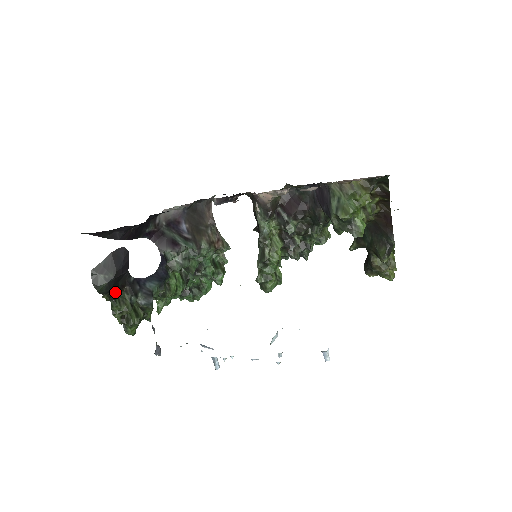
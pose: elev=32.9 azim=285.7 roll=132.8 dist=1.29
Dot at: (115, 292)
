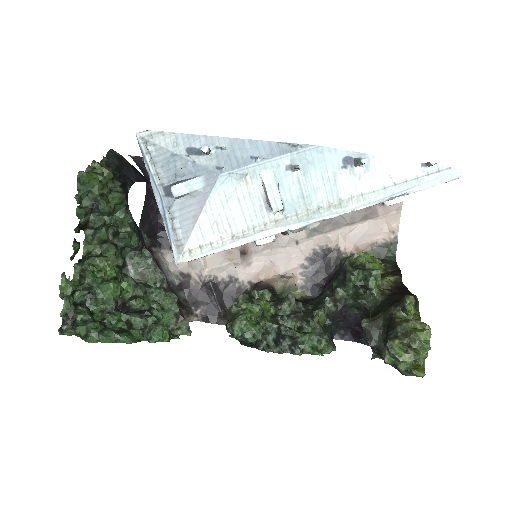
Dot at: (111, 170)
